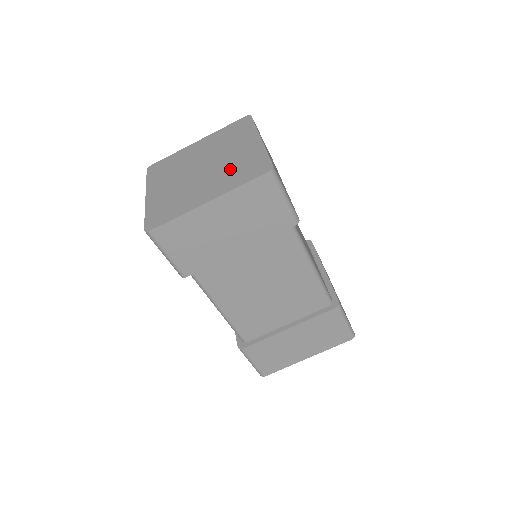
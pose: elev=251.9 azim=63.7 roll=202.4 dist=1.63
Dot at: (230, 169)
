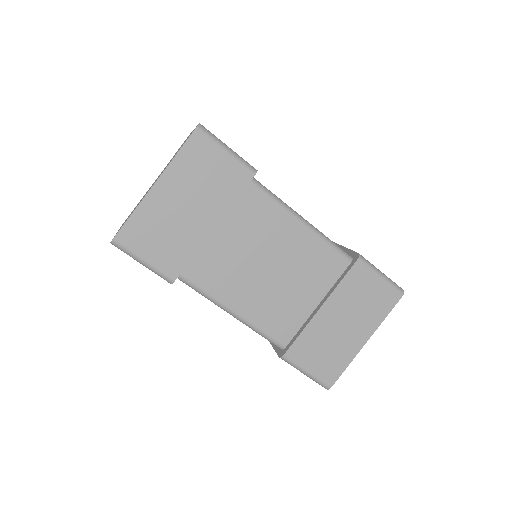
Dot at: occluded
